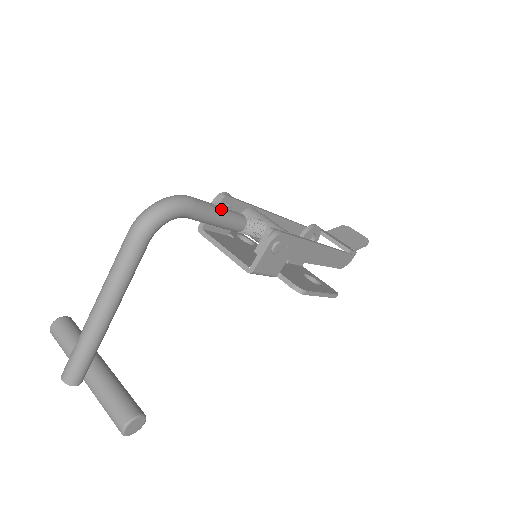
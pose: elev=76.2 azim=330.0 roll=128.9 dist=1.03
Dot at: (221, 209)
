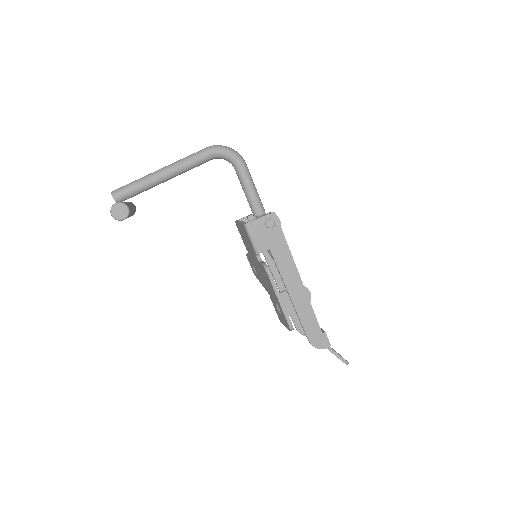
Dot at: (255, 187)
